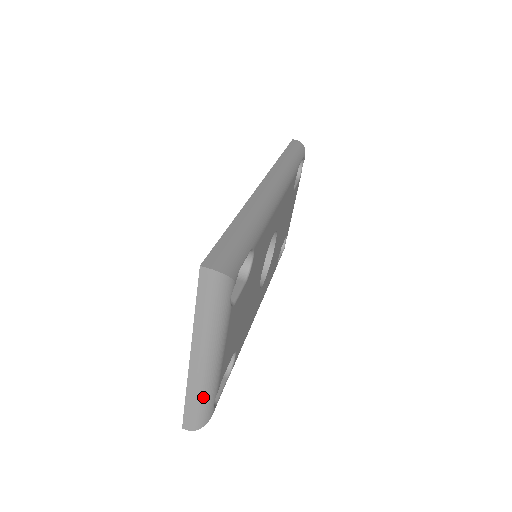
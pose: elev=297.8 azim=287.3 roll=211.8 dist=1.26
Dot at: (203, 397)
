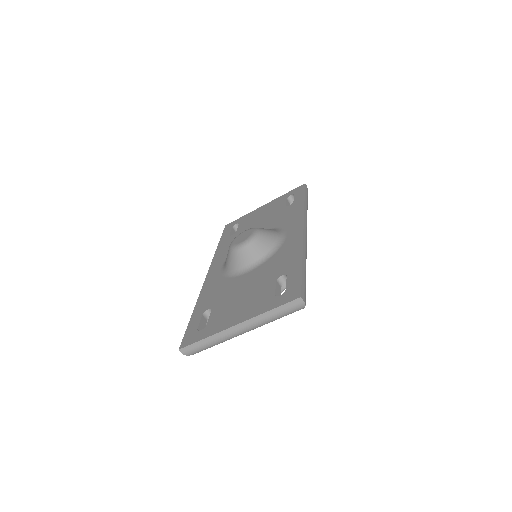
Dot at: (215, 344)
